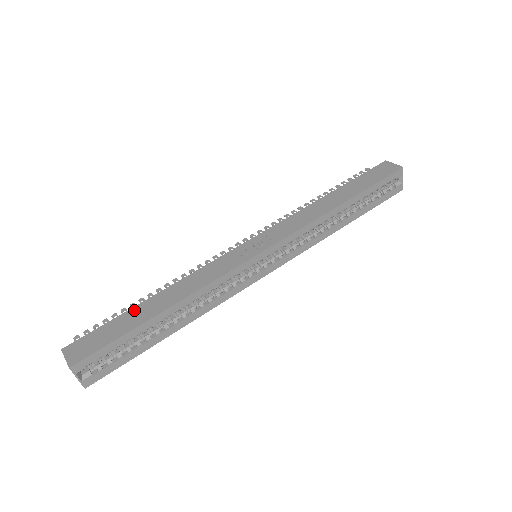
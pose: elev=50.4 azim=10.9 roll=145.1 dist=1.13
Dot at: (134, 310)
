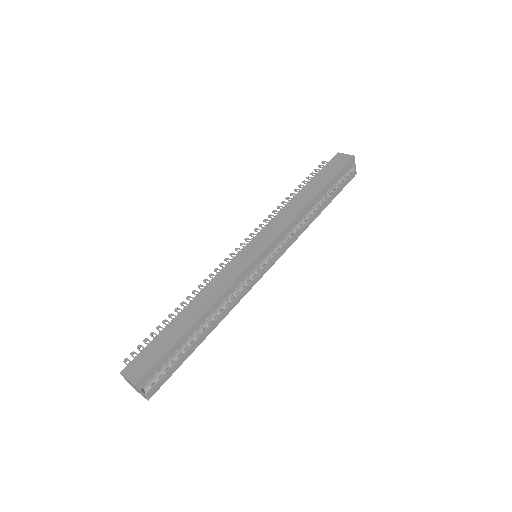
Dot at: (171, 325)
